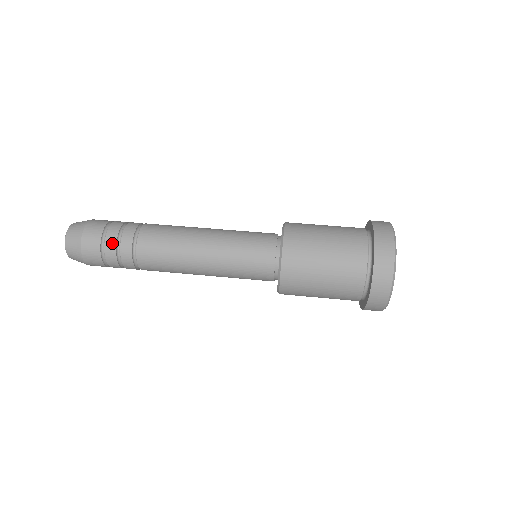
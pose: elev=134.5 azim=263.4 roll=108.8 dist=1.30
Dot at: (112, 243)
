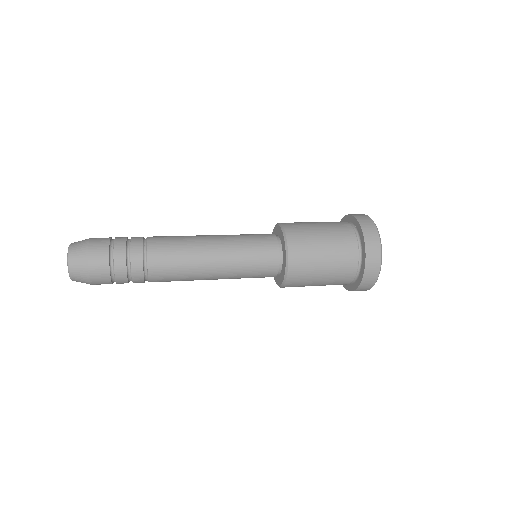
Dot at: (123, 237)
